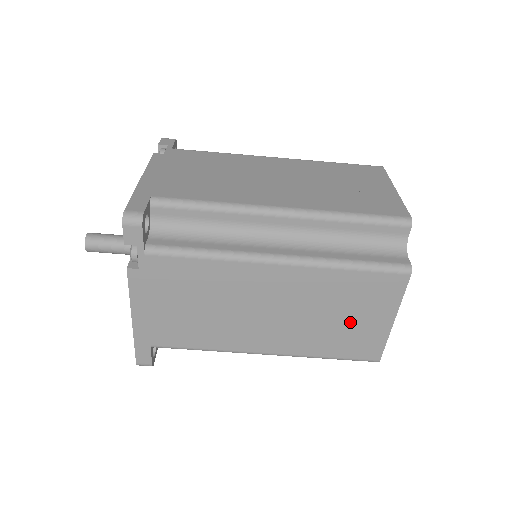
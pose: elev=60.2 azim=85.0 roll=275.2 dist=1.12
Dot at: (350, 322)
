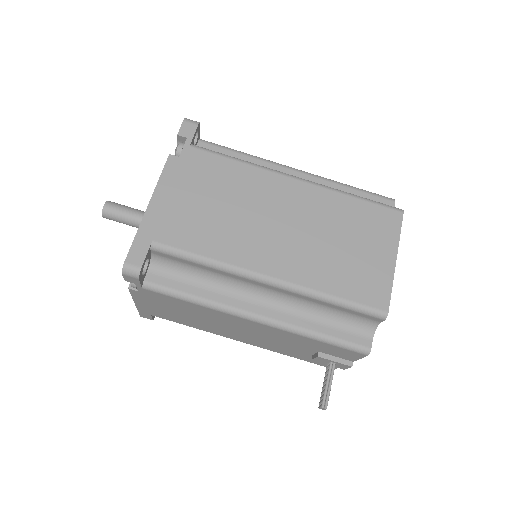
Dot at: (356, 253)
